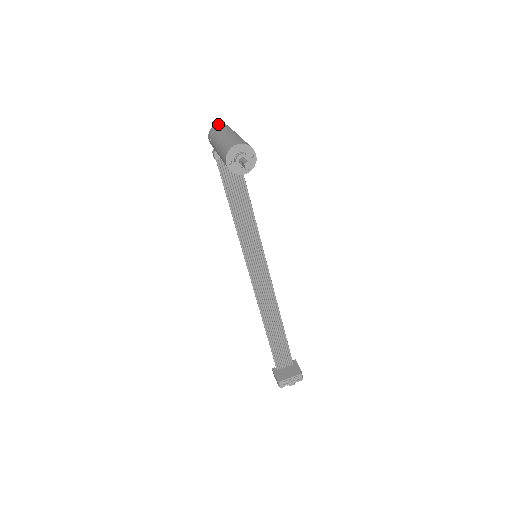
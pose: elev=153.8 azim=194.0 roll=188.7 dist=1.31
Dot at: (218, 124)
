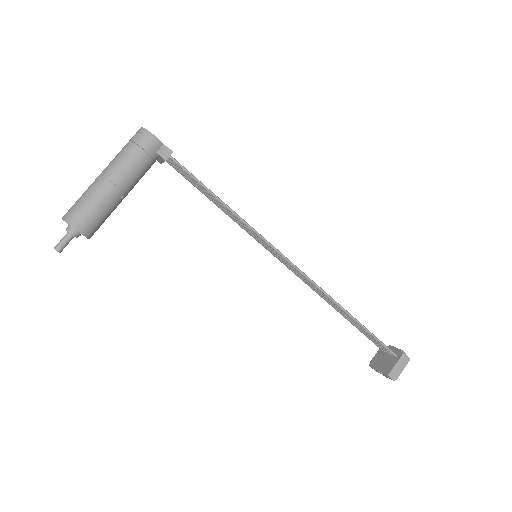
Dot at: (138, 130)
